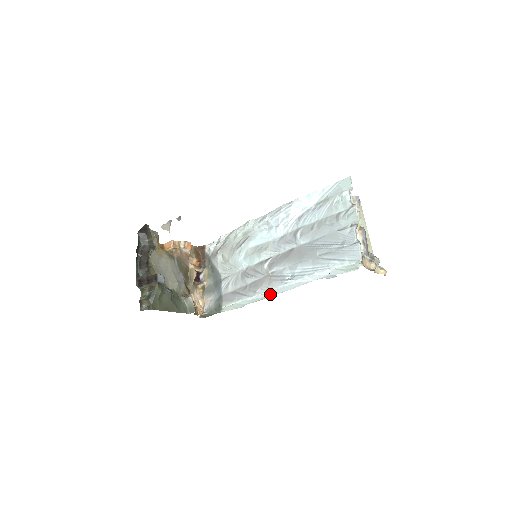
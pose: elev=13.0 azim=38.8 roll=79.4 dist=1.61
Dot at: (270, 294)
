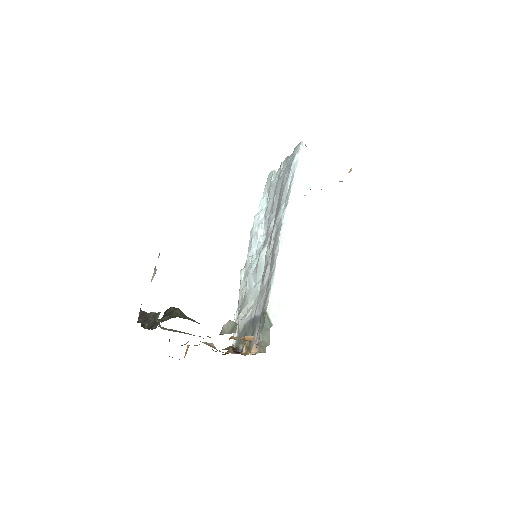
Dot at: (286, 246)
